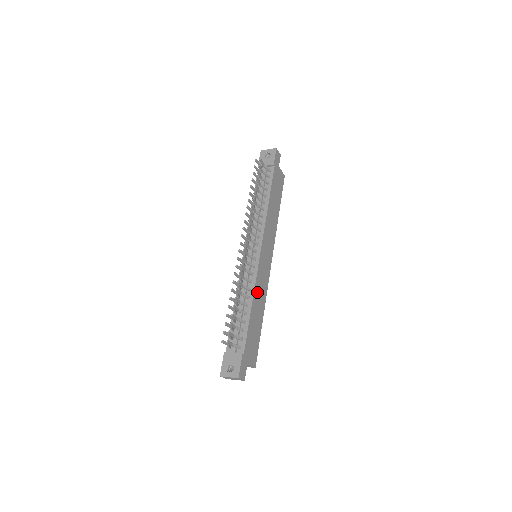
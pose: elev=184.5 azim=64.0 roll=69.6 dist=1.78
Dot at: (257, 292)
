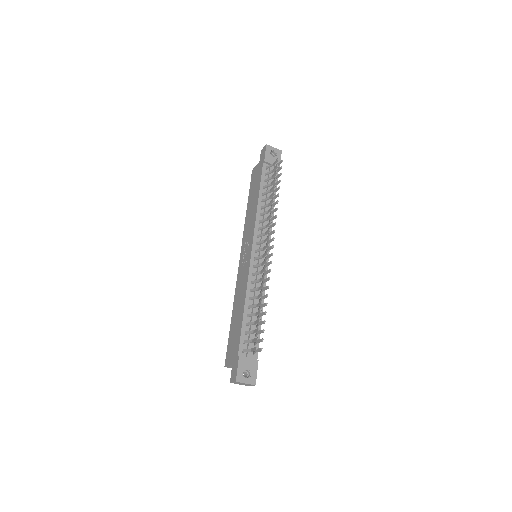
Dot at: occluded
